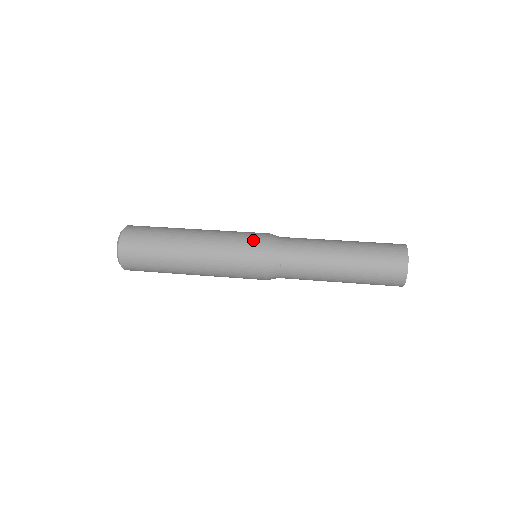
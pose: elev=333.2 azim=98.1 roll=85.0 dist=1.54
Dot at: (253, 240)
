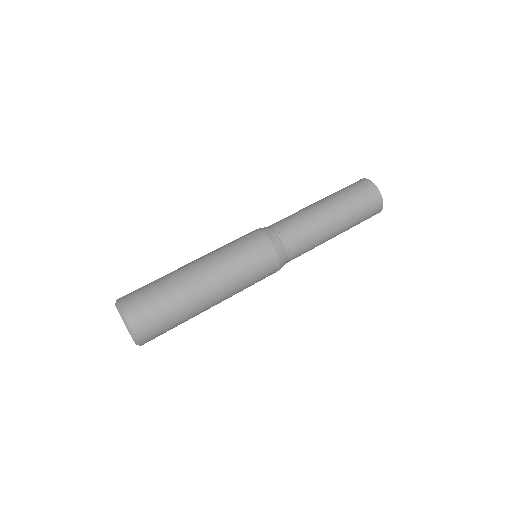
Dot at: (264, 260)
